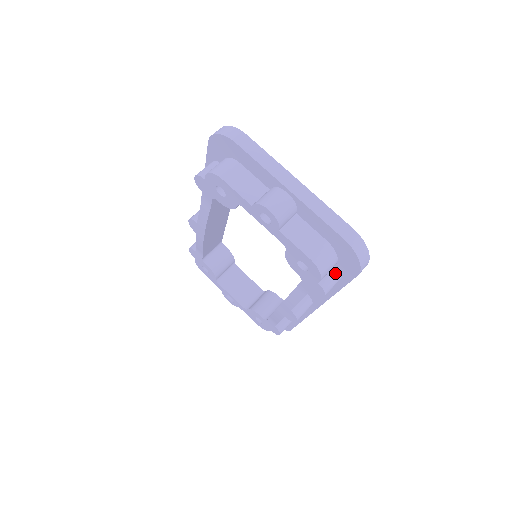
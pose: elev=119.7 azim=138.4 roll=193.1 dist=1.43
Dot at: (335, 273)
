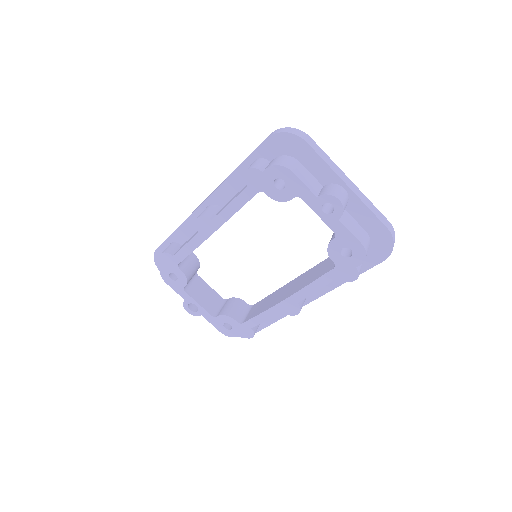
Dot at: occluded
